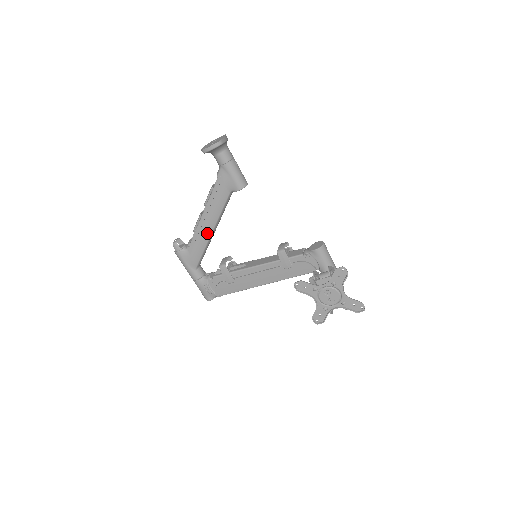
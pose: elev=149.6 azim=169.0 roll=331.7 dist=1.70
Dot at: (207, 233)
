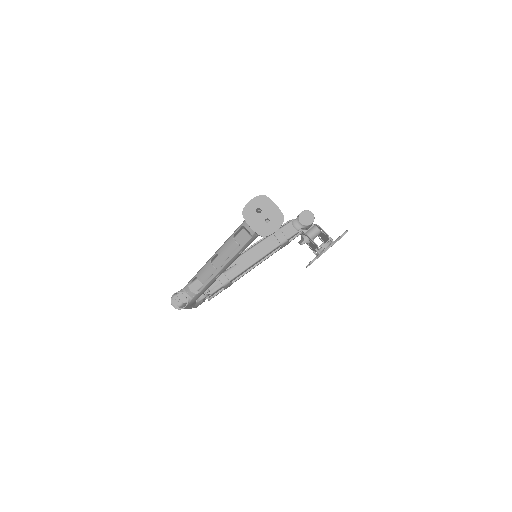
Dot at: occluded
